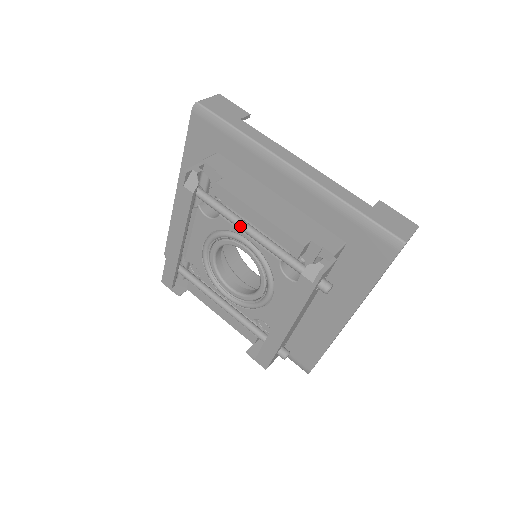
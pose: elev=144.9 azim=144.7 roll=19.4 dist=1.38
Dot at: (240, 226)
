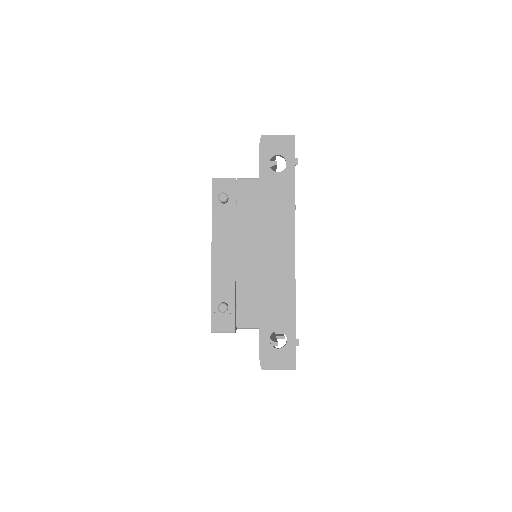
Dot at: occluded
